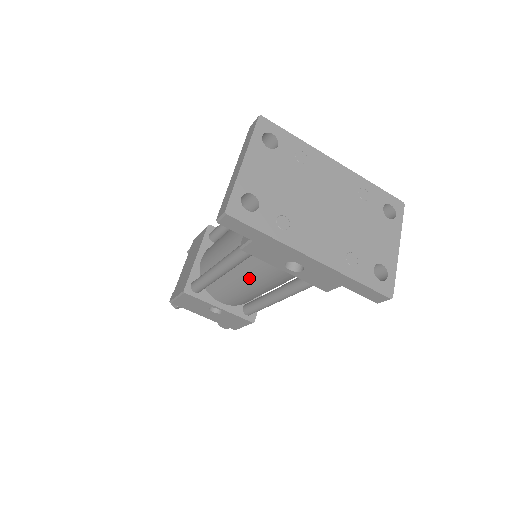
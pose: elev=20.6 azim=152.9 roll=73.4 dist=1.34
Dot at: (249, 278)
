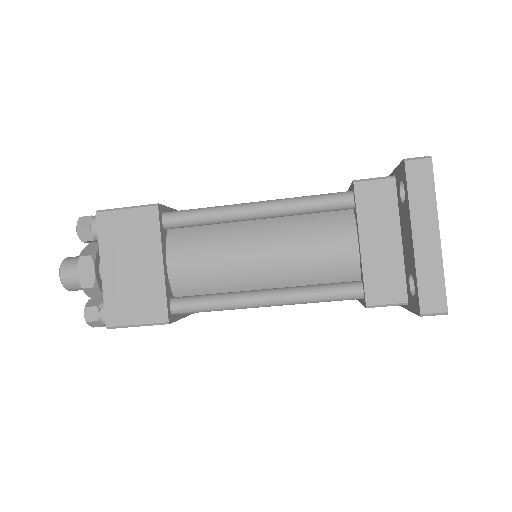
Dot at: occluded
